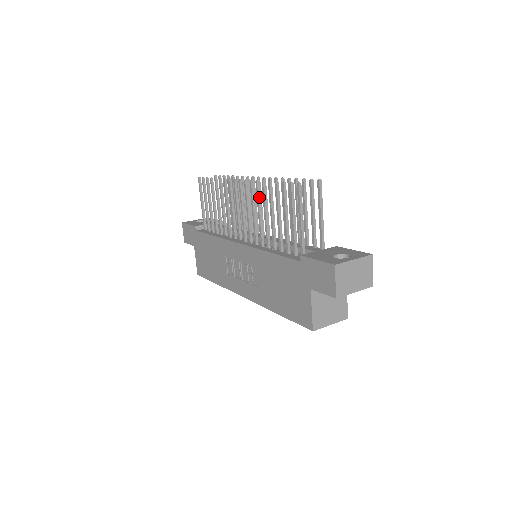
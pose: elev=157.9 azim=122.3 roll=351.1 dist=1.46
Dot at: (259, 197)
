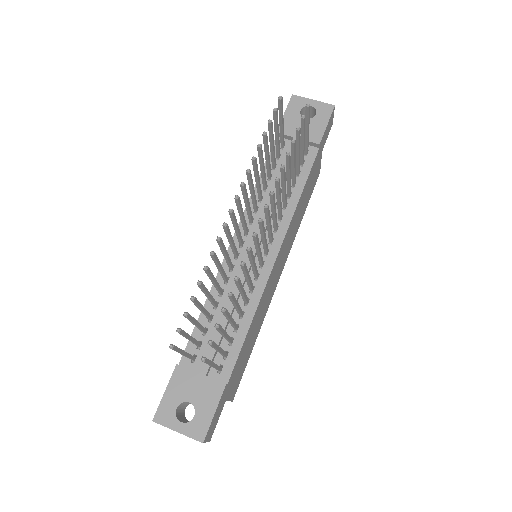
Dot at: (215, 262)
